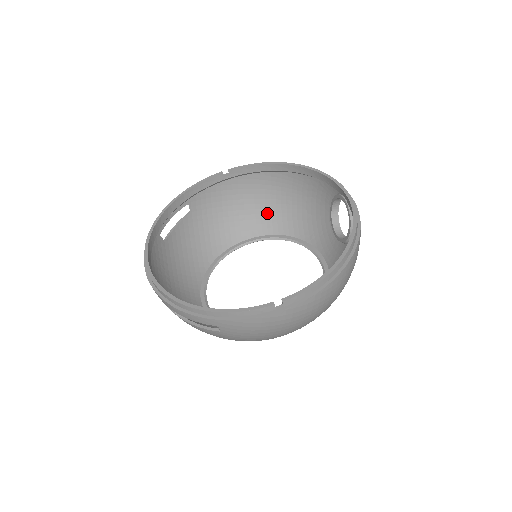
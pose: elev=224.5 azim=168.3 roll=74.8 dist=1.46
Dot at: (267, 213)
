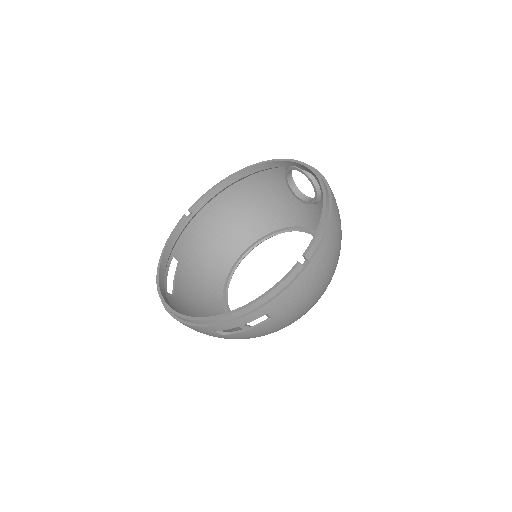
Dot at: (240, 227)
